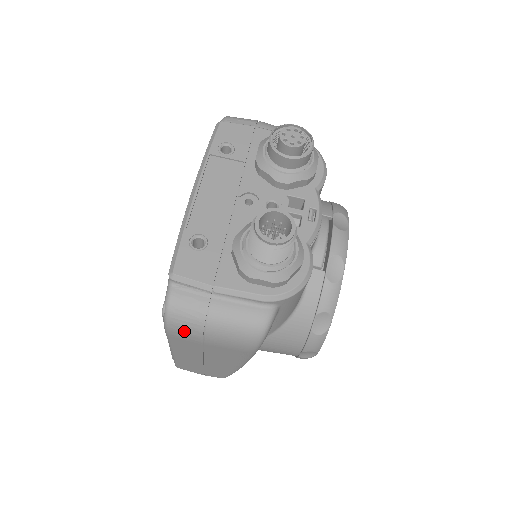
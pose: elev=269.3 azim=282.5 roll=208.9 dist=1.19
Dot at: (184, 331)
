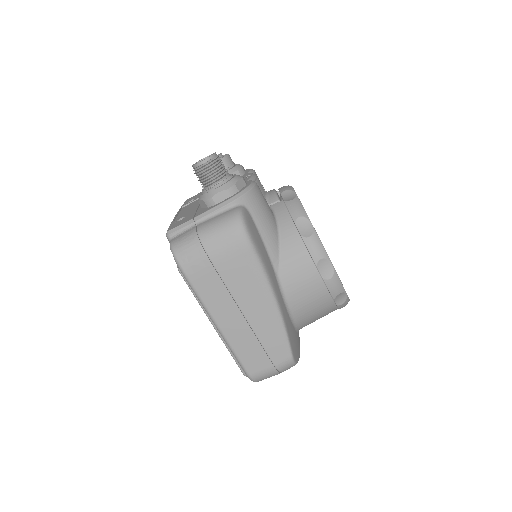
Dot at: (192, 260)
